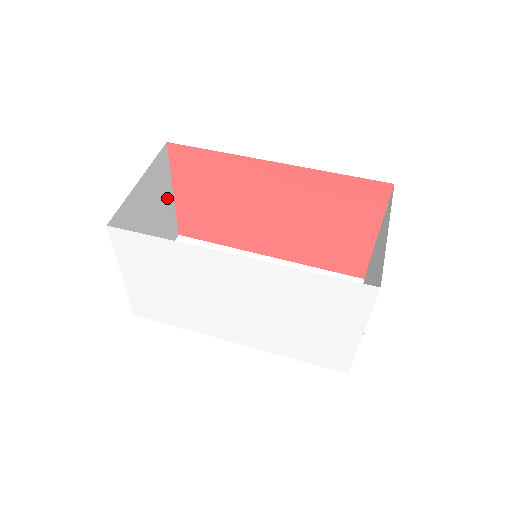
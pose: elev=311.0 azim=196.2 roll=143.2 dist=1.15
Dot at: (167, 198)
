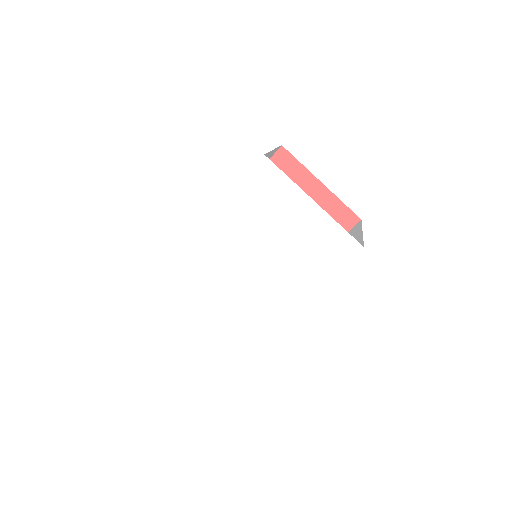
Dot at: occluded
